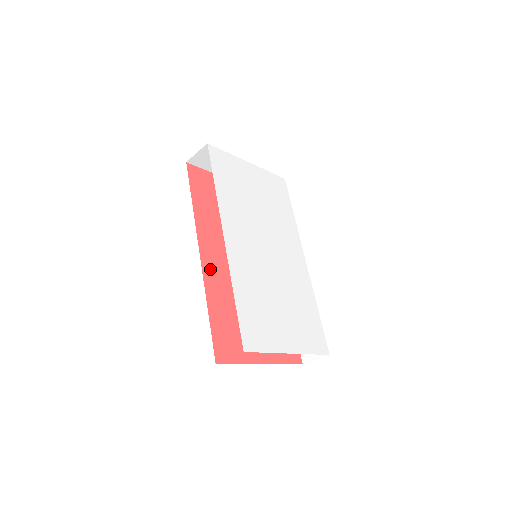
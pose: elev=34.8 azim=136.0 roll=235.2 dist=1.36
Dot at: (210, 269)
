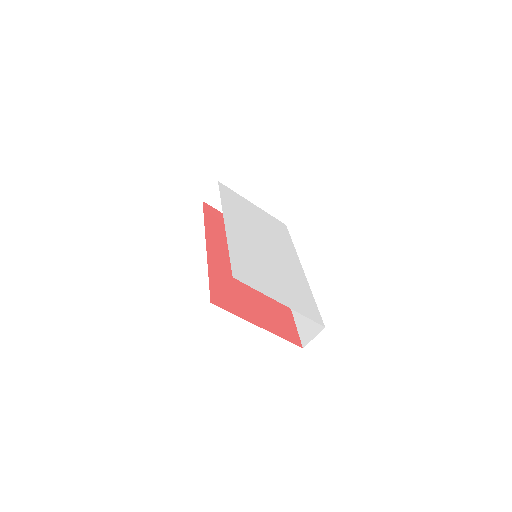
Dot at: (214, 255)
